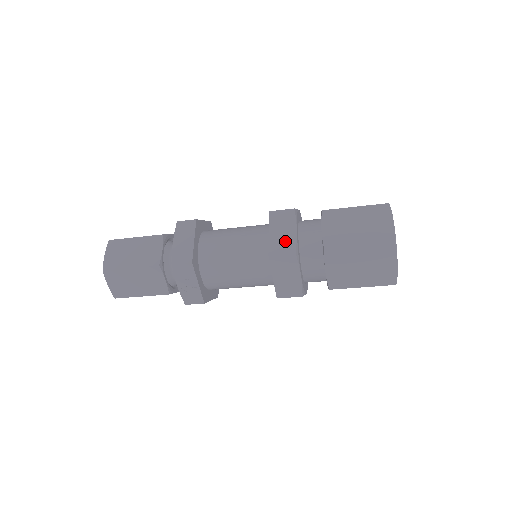
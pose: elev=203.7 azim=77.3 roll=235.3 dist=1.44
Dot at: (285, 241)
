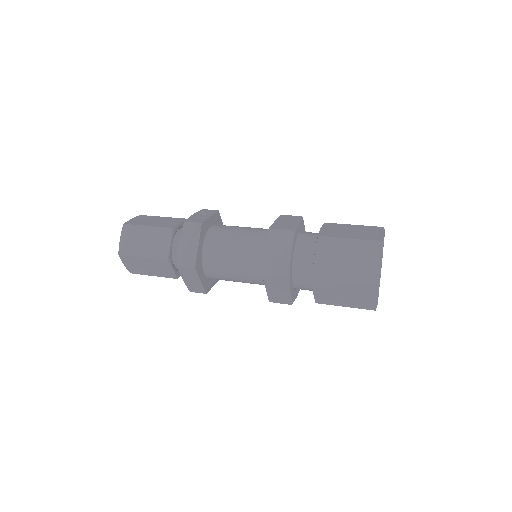
Dot at: (281, 297)
